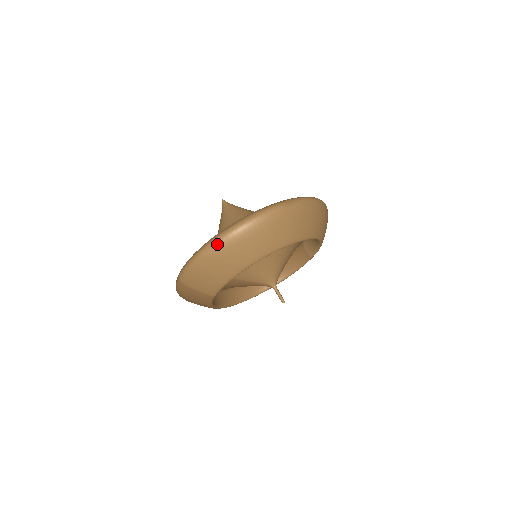
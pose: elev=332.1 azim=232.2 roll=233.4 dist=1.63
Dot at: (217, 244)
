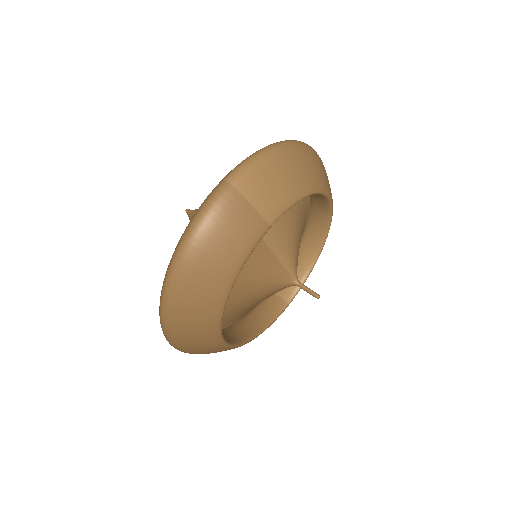
Dot at: (292, 143)
